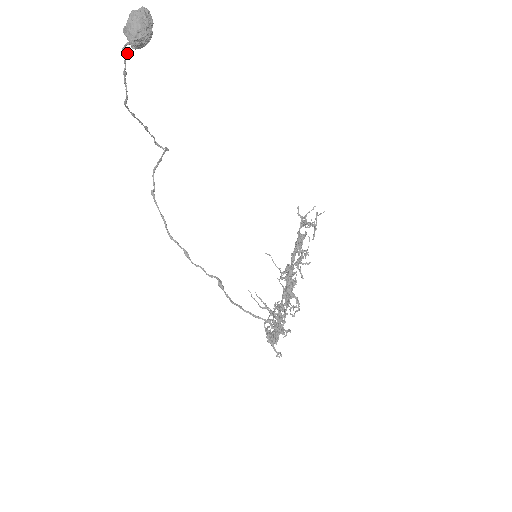
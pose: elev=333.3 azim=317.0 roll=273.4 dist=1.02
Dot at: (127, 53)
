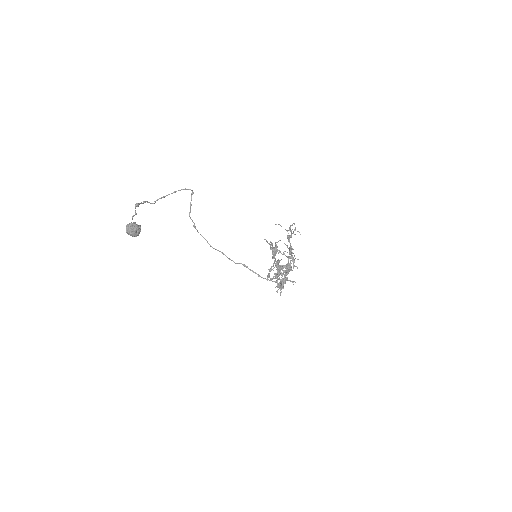
Dot at: occluded
